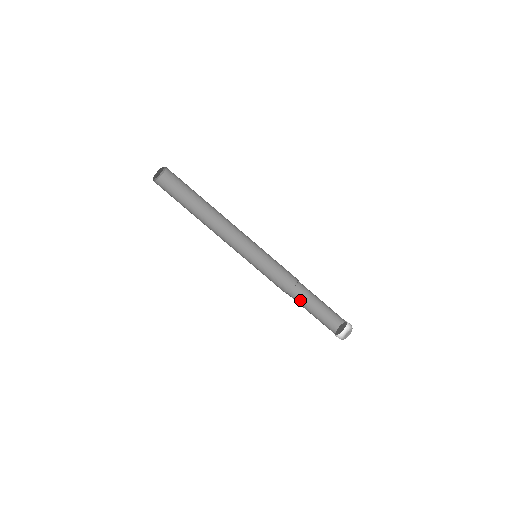
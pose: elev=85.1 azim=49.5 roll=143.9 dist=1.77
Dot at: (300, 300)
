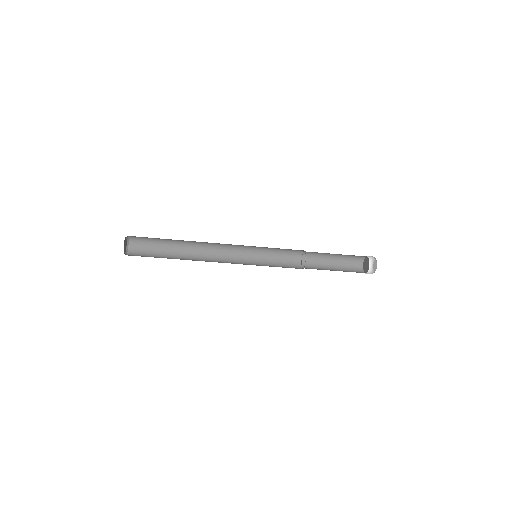
Dot at: (317, 264)
